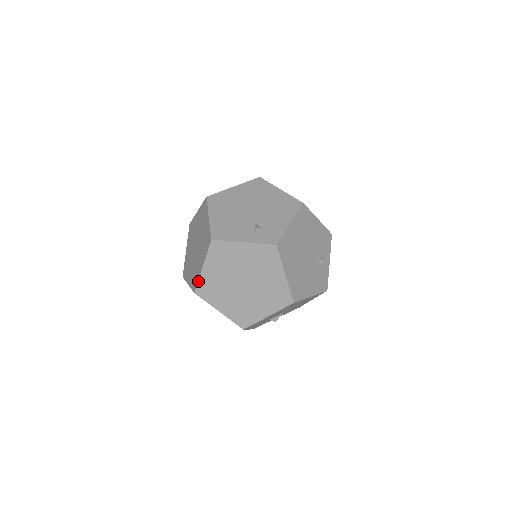
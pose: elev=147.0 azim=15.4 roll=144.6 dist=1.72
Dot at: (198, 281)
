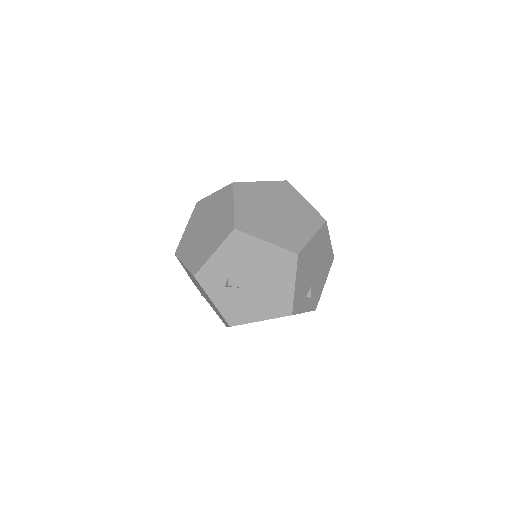
Dot at: (246, 182)
